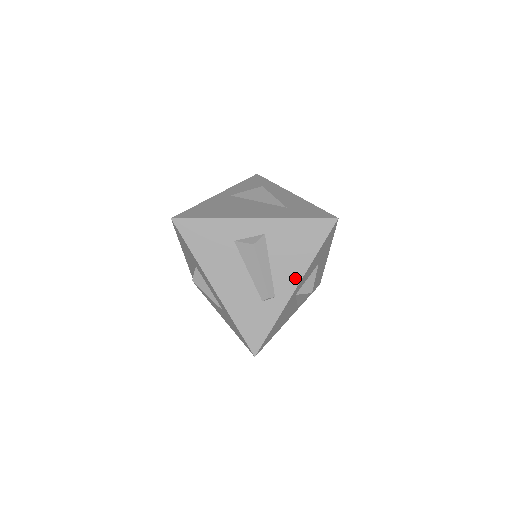
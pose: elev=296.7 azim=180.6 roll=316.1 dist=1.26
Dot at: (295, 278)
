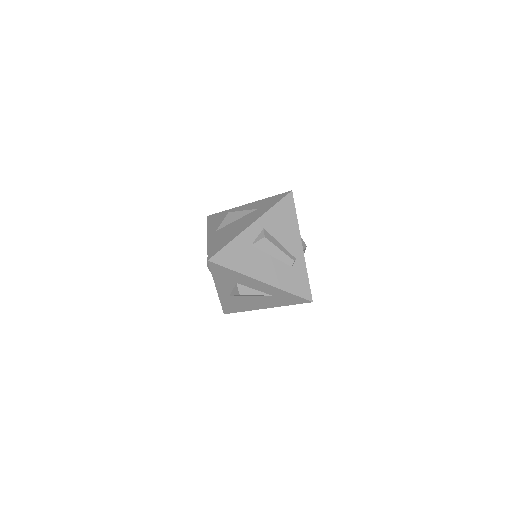
Dot at: (297, 240)
